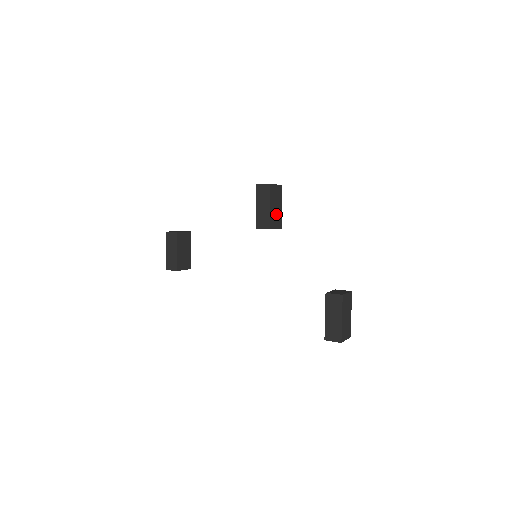
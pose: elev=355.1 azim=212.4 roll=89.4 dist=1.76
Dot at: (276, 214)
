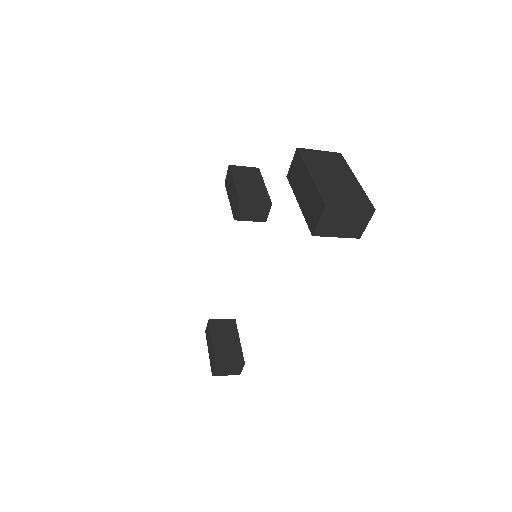
Dot at: (252, 190)
